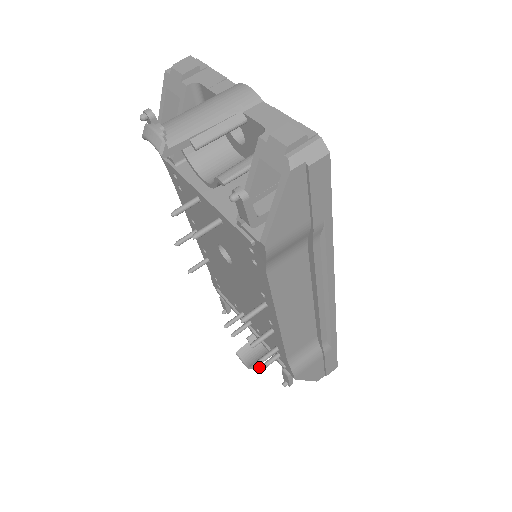
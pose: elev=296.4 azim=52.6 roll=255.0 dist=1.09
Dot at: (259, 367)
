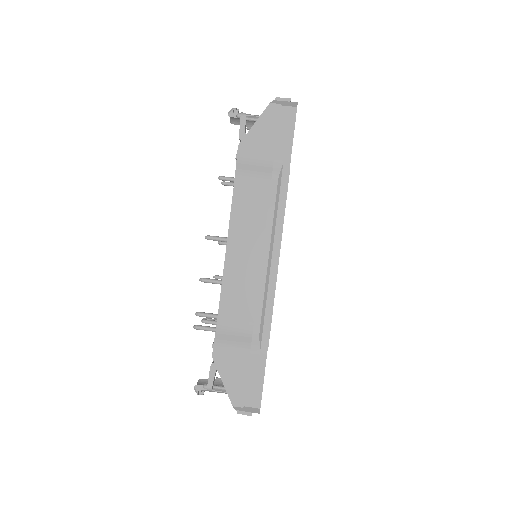
Dot at: (196, 325)
